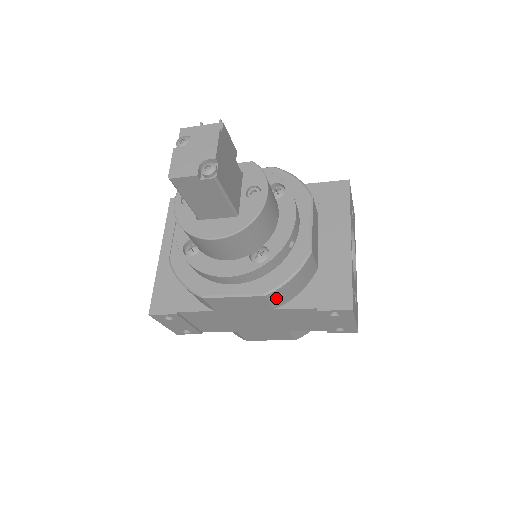
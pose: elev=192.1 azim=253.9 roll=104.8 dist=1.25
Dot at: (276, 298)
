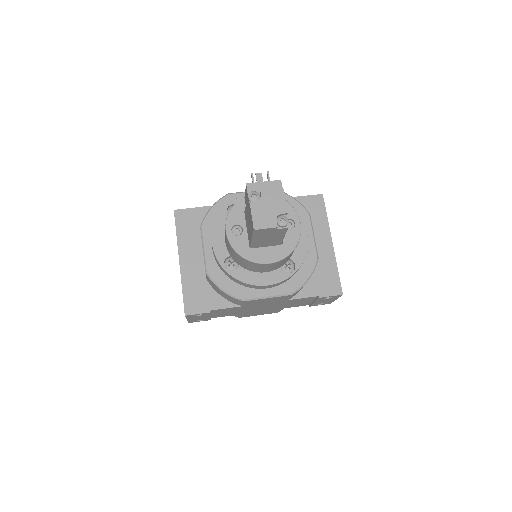
Dot at: occluded
